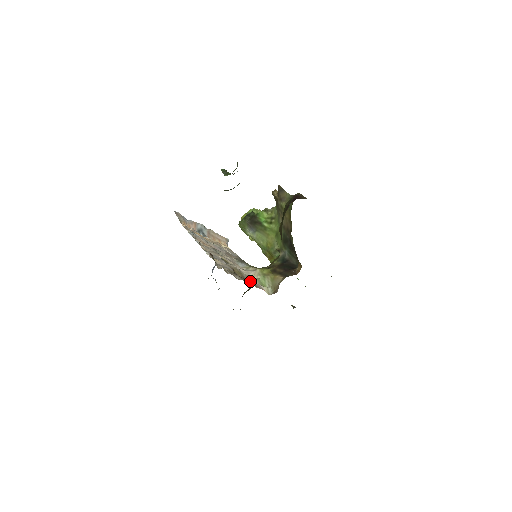
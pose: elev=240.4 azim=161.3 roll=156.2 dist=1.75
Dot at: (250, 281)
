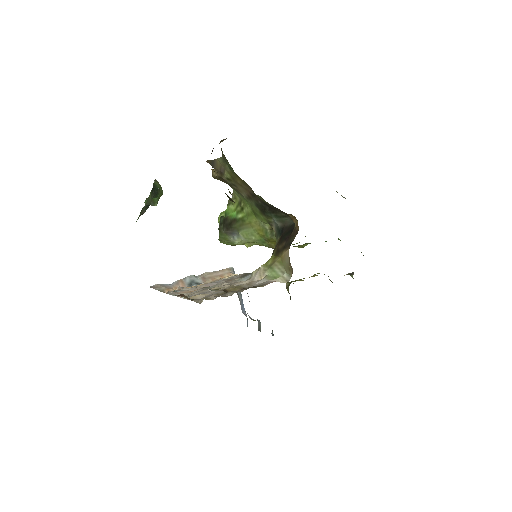
Dot at: occluded
